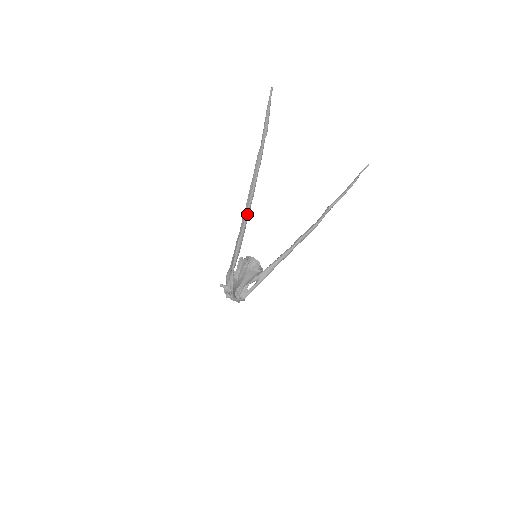
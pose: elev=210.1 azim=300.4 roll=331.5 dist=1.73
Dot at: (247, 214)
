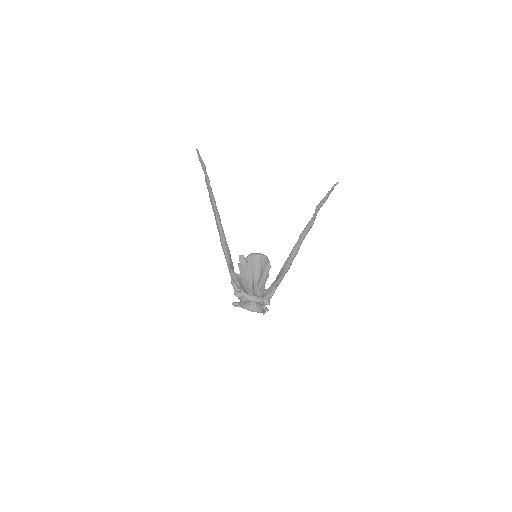
Dot at: (216, 214)
